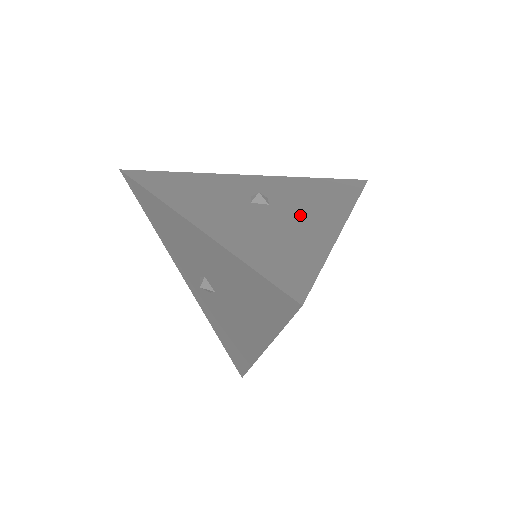
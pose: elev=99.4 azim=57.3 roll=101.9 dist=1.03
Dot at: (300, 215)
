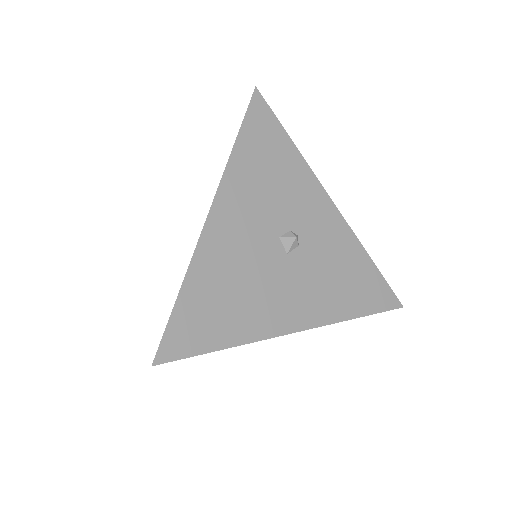
Dot at: (287, 289)
